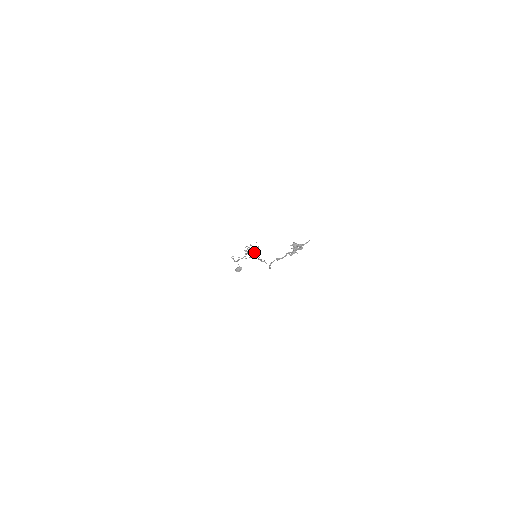
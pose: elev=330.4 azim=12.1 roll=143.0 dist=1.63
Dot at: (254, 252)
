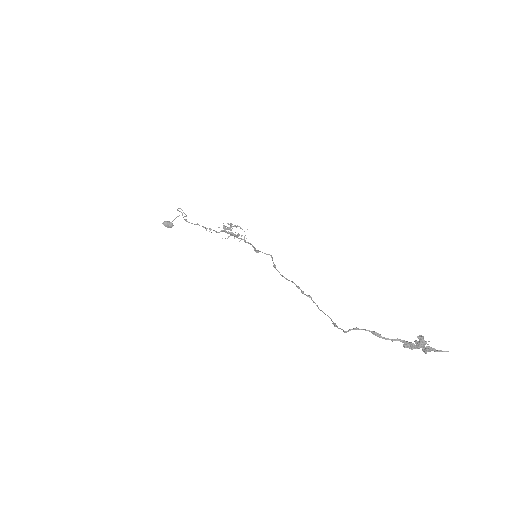
Dot at: (255, 248)
